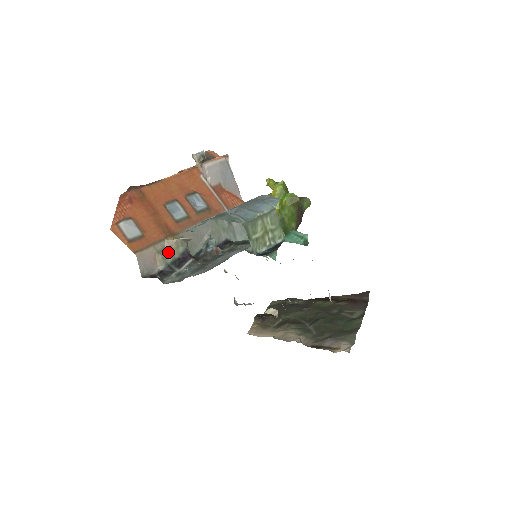
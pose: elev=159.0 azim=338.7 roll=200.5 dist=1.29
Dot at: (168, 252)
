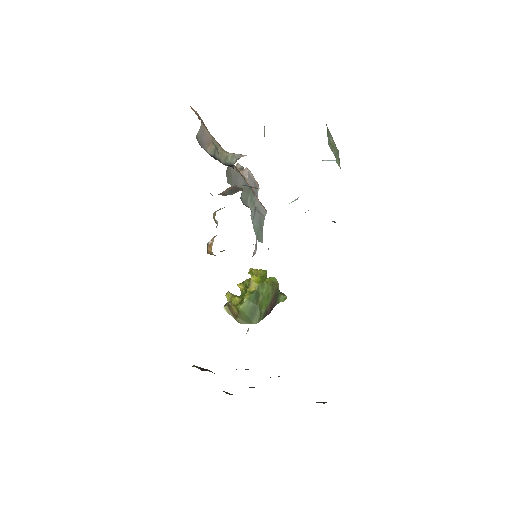
Dot at: (218, 153)
